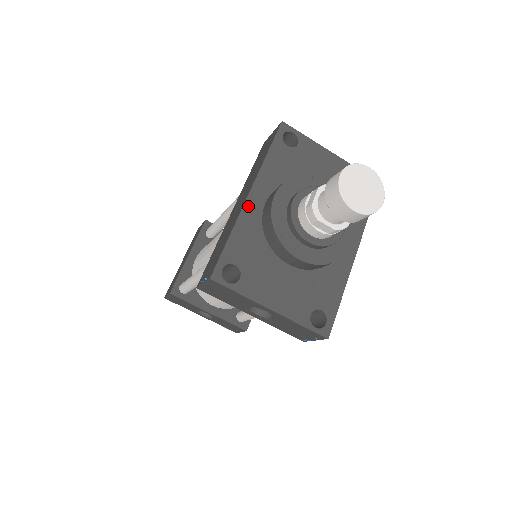
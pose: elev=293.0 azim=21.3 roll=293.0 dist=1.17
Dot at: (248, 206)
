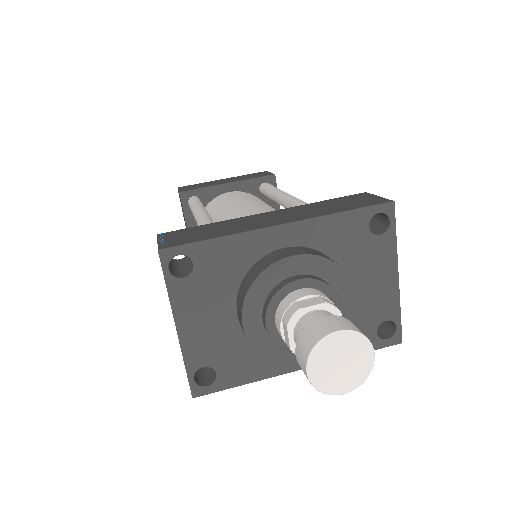
Dot at: (267, 233)
